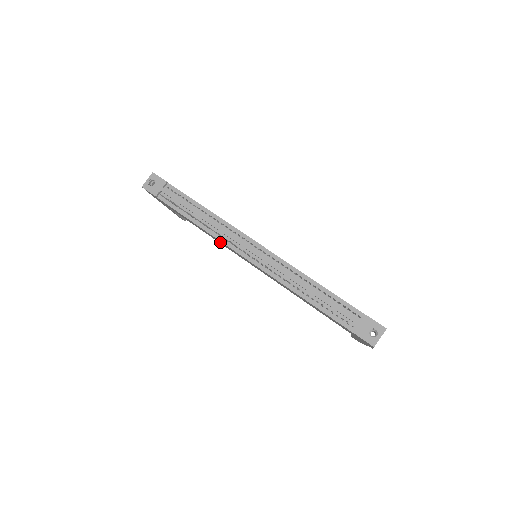
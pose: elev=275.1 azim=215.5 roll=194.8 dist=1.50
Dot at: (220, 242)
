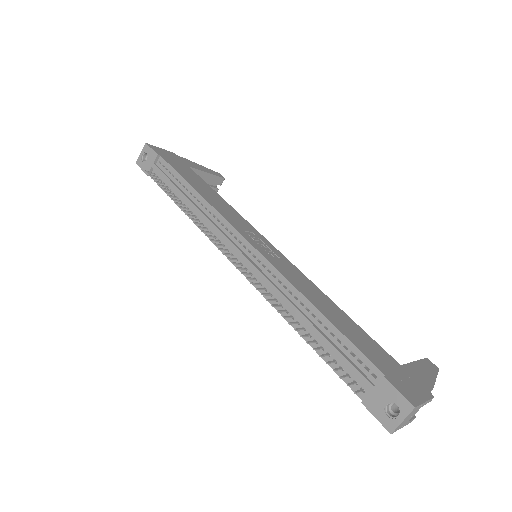
Dot at: occluded
